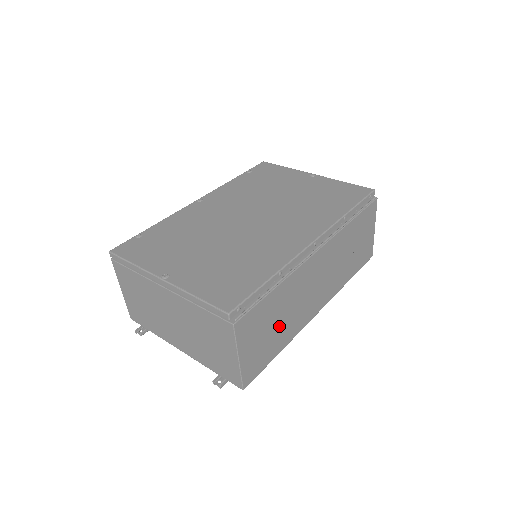
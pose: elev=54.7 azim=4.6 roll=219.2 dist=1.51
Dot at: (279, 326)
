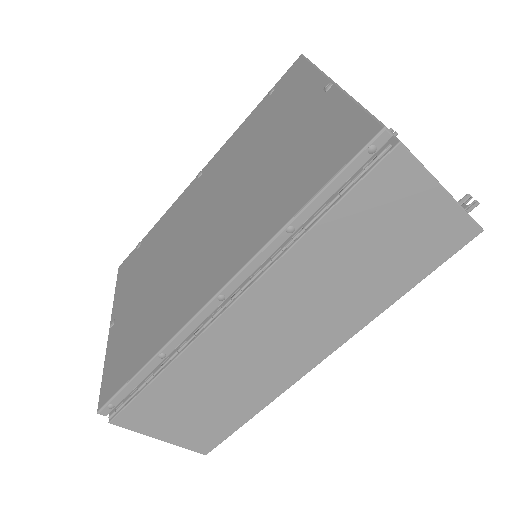
Dot at: (219, 398)
